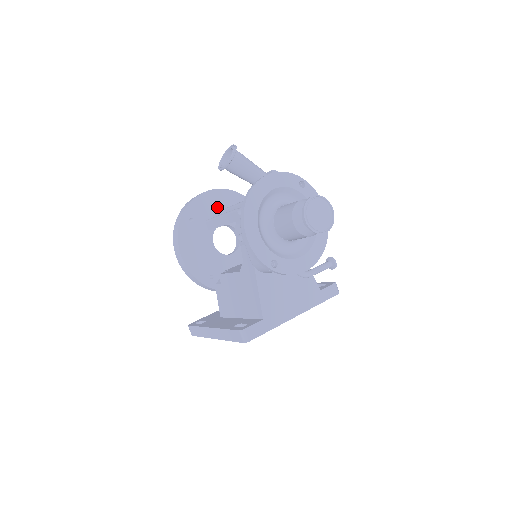
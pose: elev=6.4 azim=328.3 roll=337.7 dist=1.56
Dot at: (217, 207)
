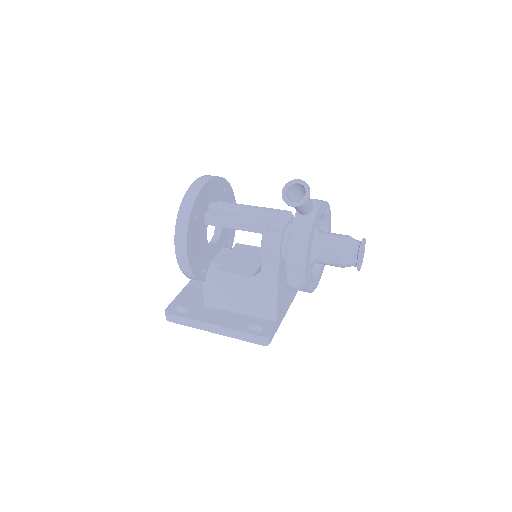
Dot at: (211, 198)
